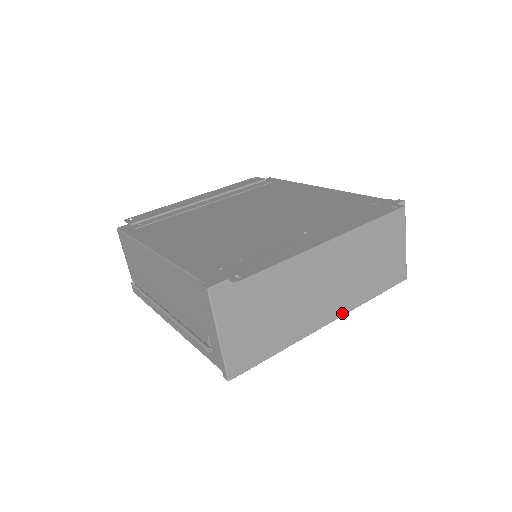
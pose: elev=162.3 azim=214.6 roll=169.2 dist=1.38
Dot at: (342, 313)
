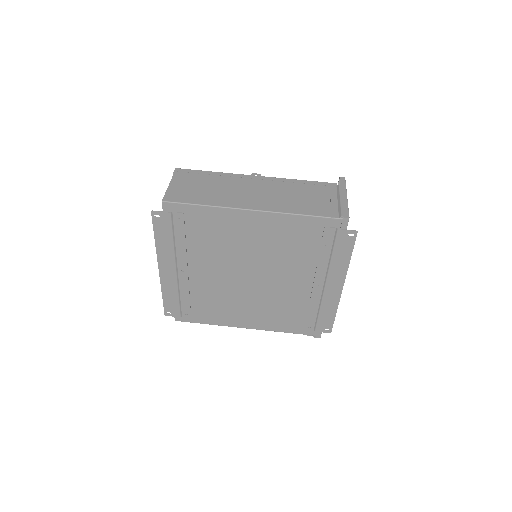
Dot at: occluded
